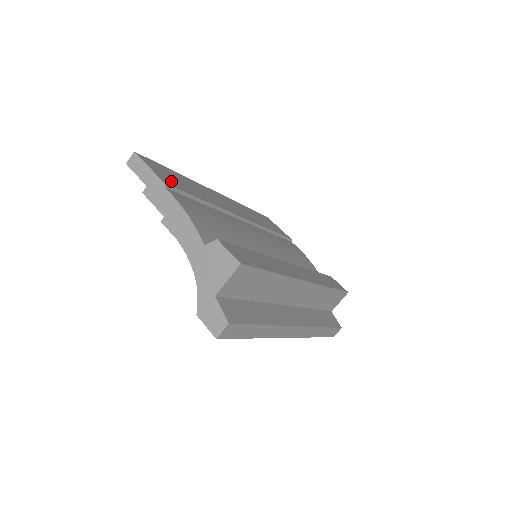
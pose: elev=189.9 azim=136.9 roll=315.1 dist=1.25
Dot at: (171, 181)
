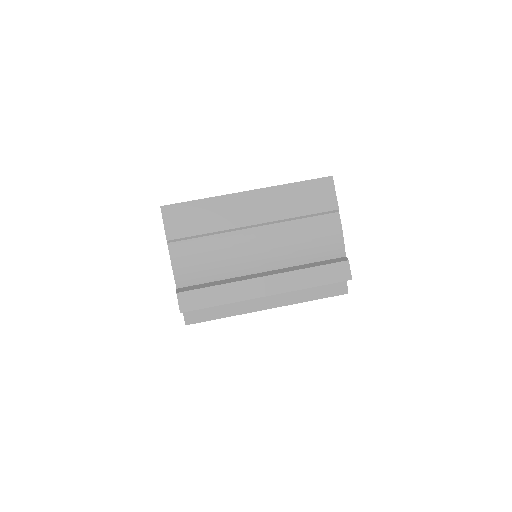
Dot at: (178, 229)
